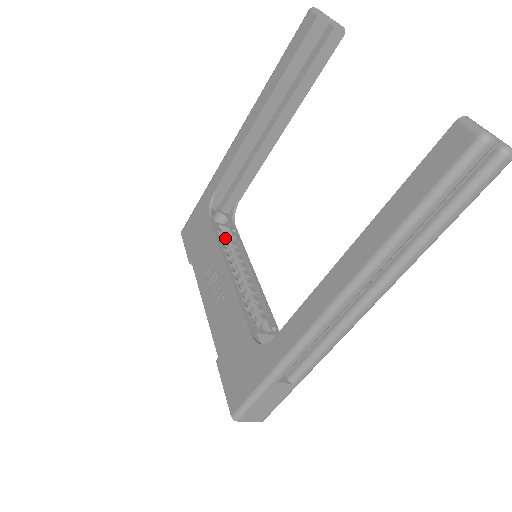
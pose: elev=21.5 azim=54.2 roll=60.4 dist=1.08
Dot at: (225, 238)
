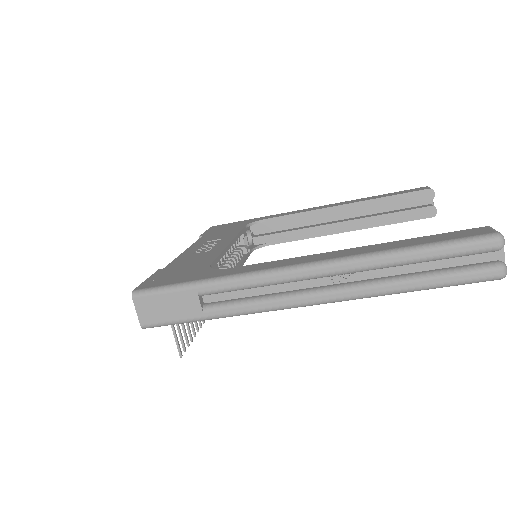
Dot at: (240, 246)
